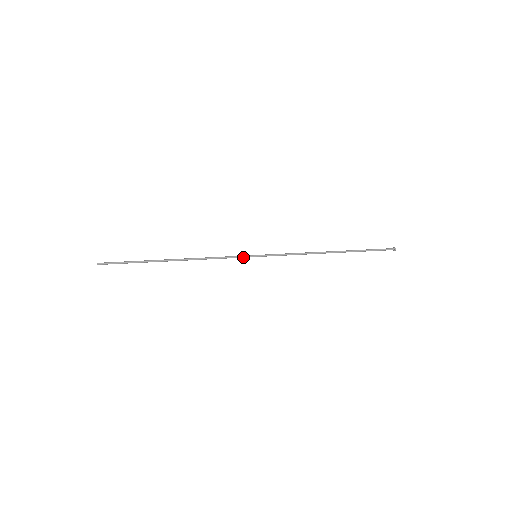
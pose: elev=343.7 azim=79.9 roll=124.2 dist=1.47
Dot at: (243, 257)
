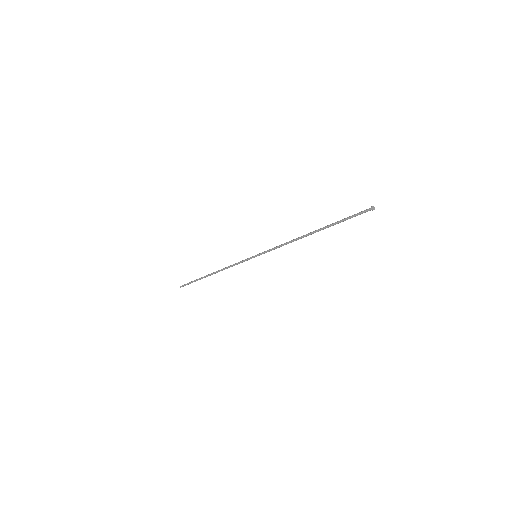
Dot at: occluded
